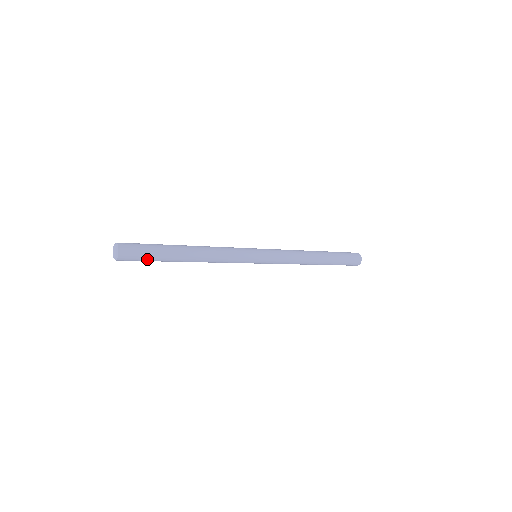
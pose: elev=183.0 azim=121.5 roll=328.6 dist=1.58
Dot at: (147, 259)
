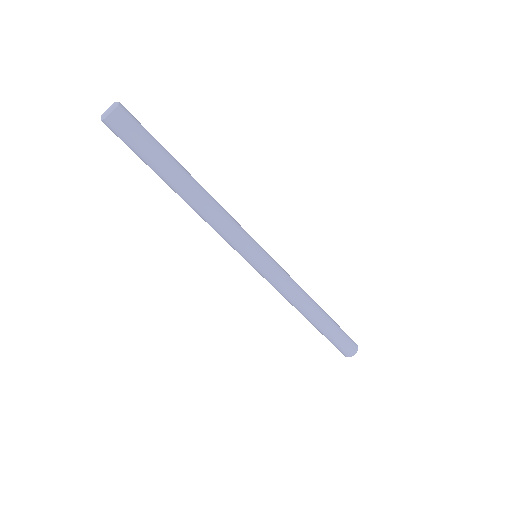
Dot at: (147, 142)
